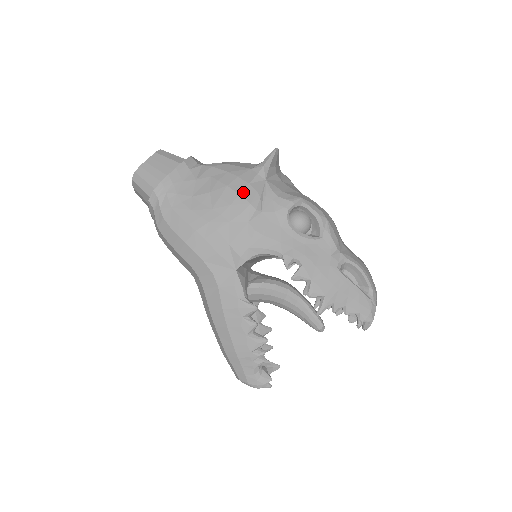
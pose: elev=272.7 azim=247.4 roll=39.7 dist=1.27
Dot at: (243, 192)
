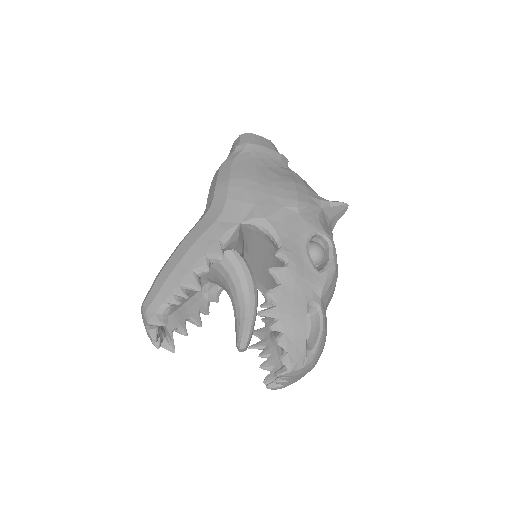
Dot at: (301, 193)
